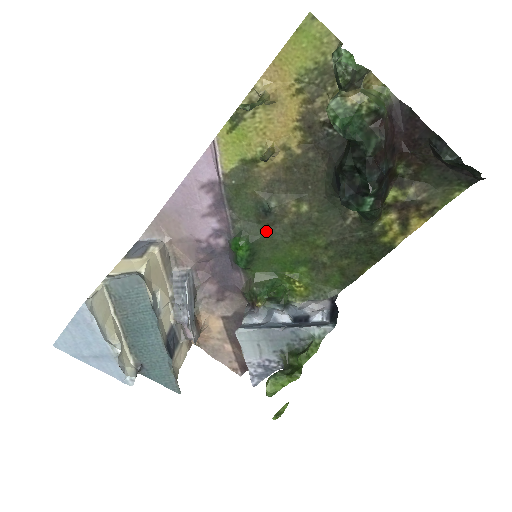
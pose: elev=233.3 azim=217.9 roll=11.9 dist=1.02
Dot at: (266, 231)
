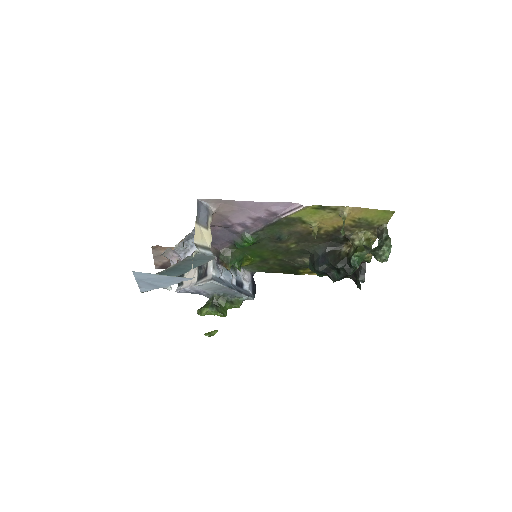
Dot at: (267, 241)
